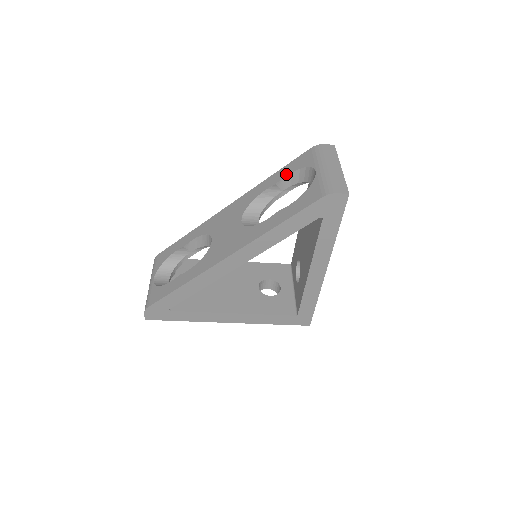
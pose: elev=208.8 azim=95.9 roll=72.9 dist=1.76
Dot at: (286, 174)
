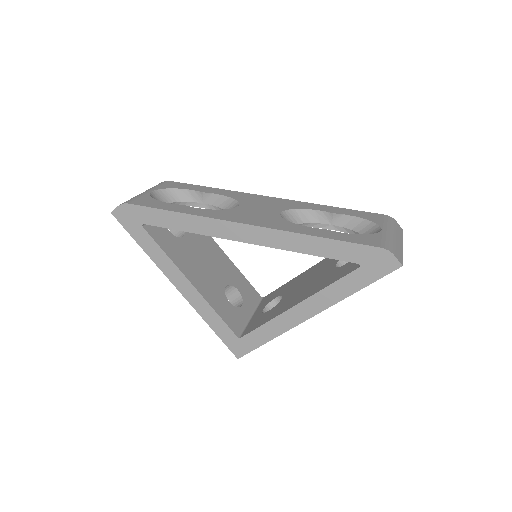
Dot at: (349, 214)
